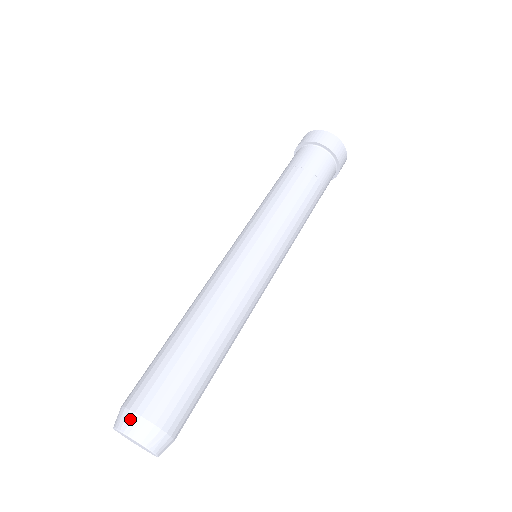
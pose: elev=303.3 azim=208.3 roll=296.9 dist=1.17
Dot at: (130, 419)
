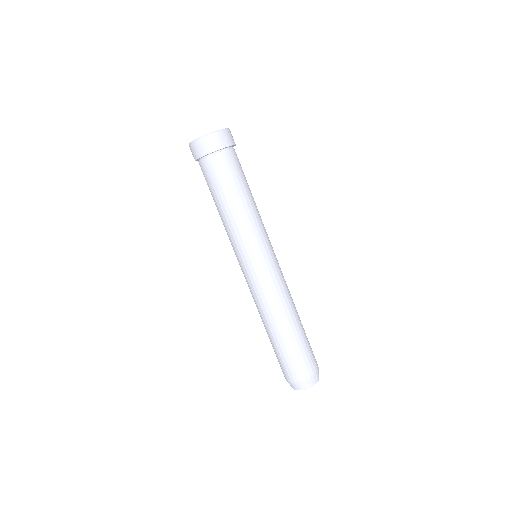
Dot at: (314, 378)
